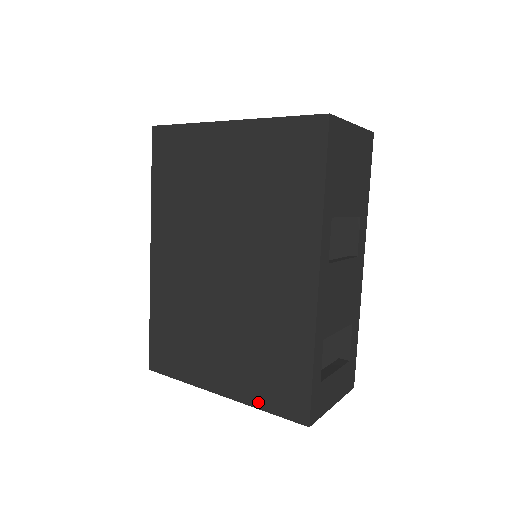
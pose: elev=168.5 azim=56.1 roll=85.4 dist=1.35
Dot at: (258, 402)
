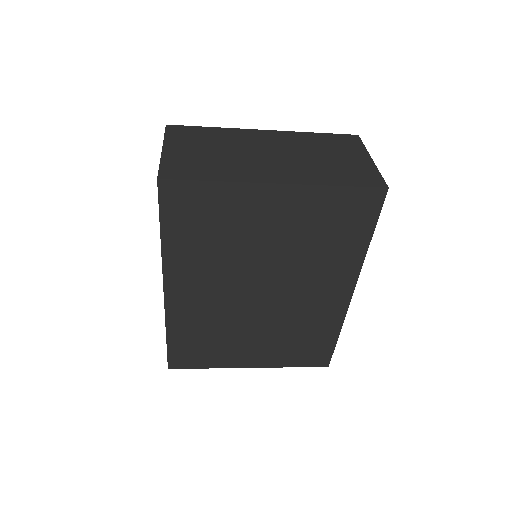
Dot at: (288, 364)
